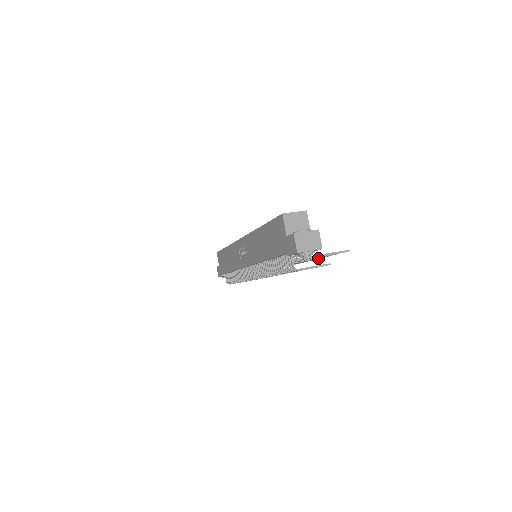
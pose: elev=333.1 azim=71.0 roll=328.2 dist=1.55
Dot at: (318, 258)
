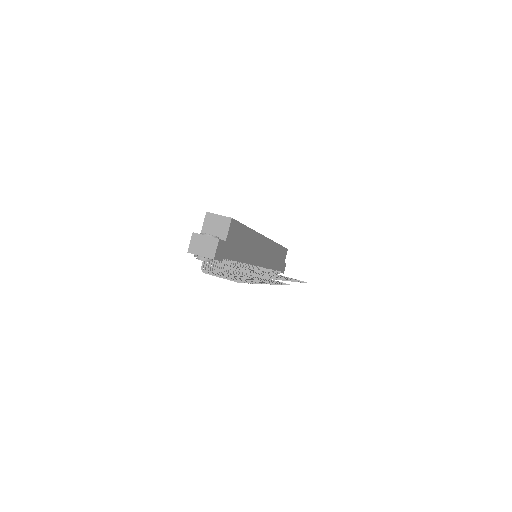
Dot at: occluded
